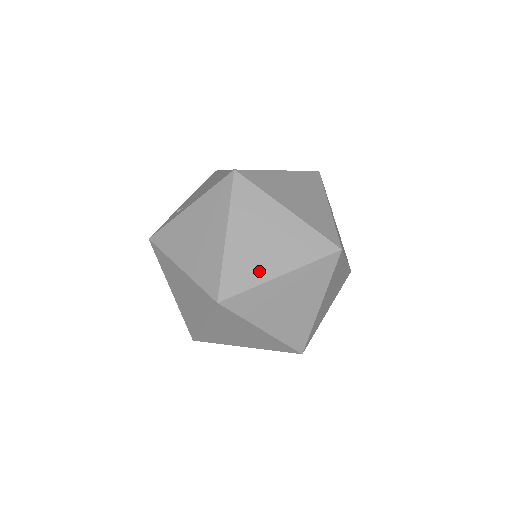
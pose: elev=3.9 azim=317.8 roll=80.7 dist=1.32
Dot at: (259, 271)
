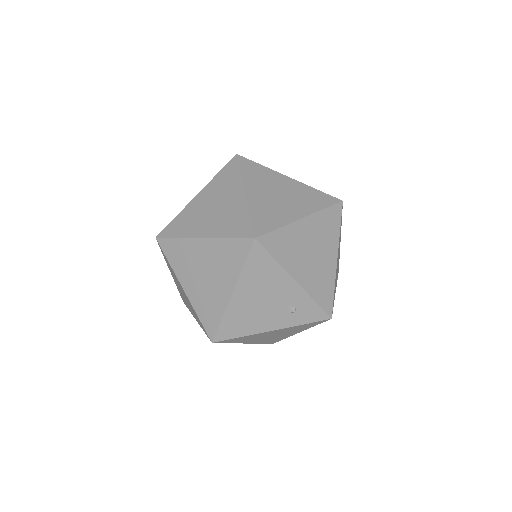
Dot at: occluded
